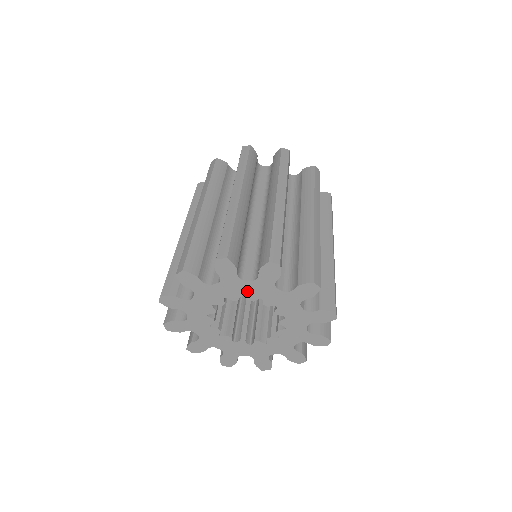
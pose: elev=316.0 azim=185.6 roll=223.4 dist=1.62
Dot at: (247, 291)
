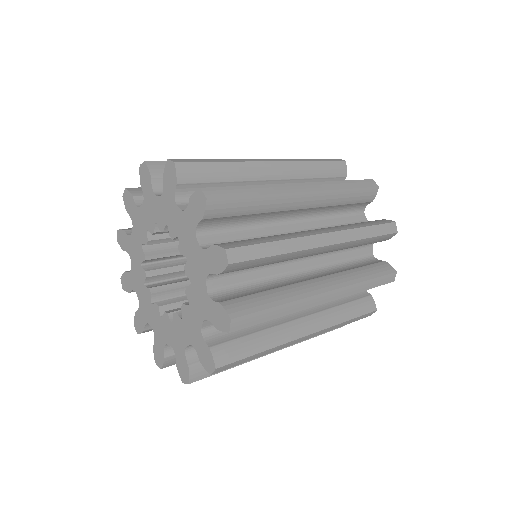
Dot at: (147, 221)
